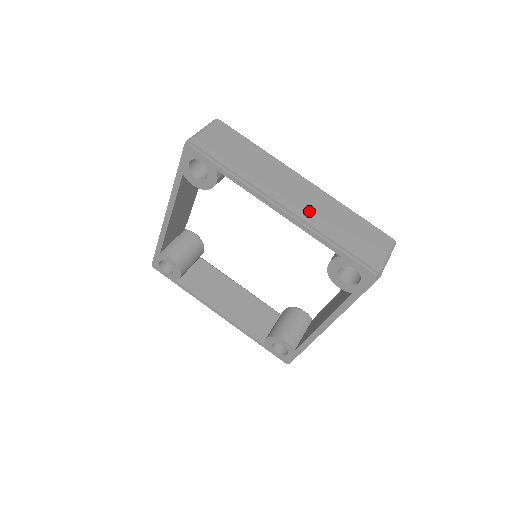
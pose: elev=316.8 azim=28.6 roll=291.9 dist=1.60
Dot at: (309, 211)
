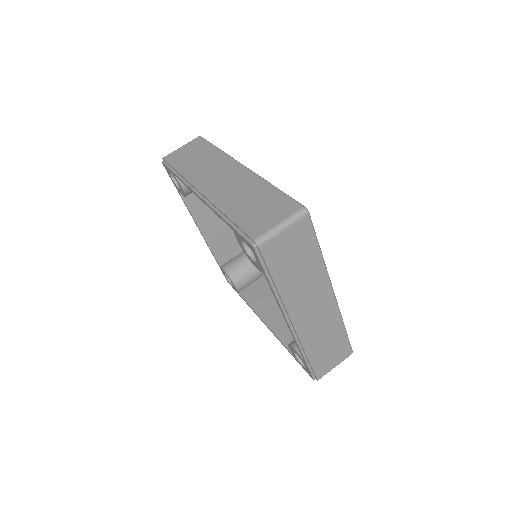
Dot at: (222, 193)
